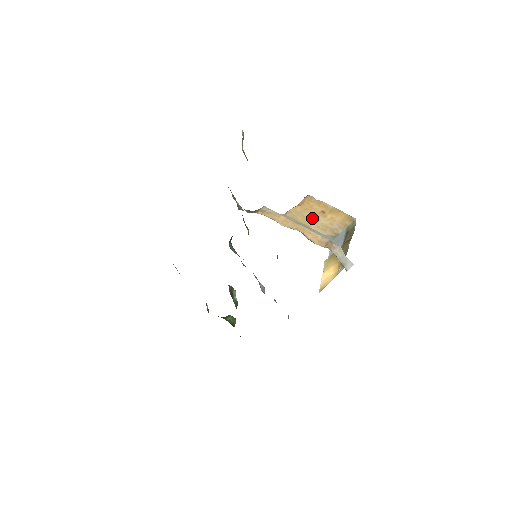
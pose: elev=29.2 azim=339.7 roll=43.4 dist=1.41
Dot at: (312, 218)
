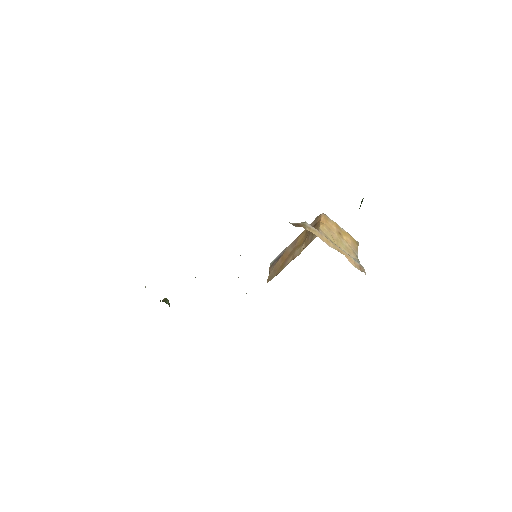
Dot at: (338, 239)
